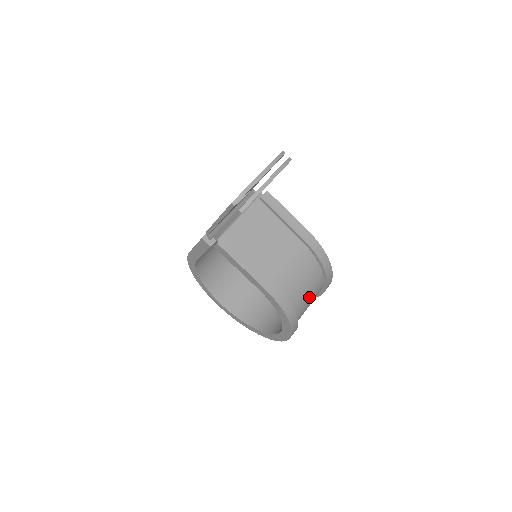
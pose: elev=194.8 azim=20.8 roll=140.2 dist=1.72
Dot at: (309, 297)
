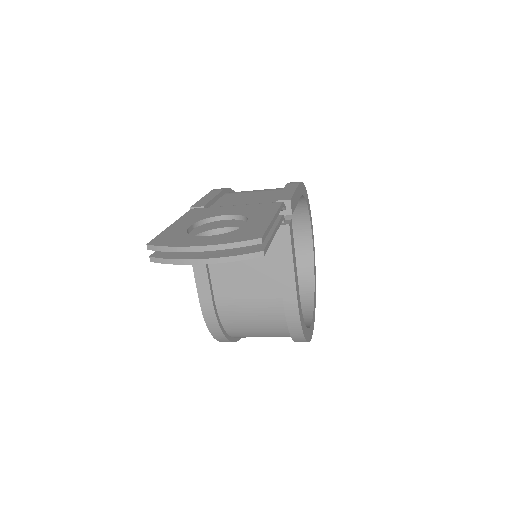
Dot at: (263, 336)
